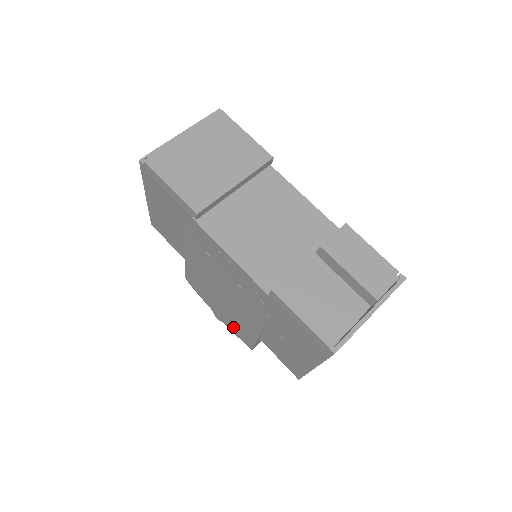
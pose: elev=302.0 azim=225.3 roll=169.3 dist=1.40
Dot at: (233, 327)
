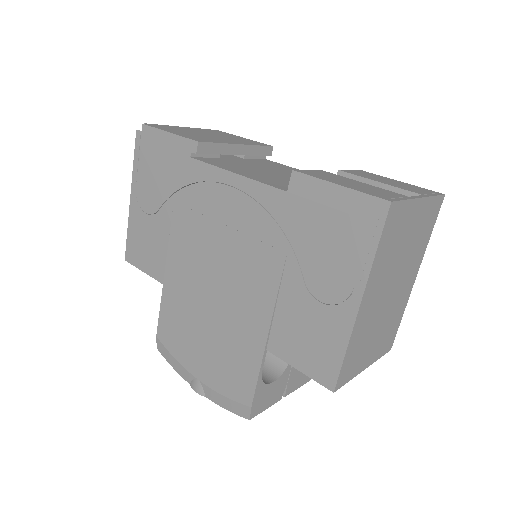
Dot at: (222, 379)
